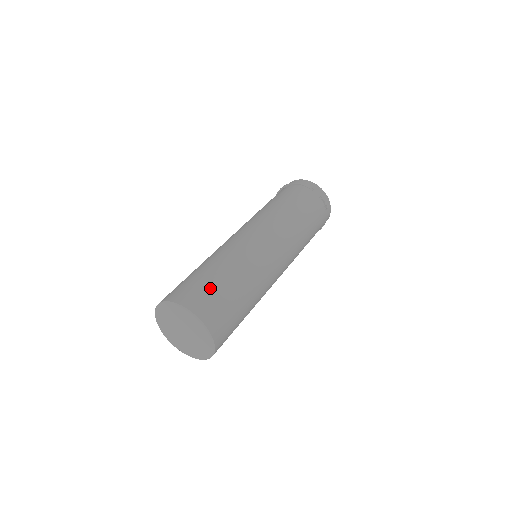
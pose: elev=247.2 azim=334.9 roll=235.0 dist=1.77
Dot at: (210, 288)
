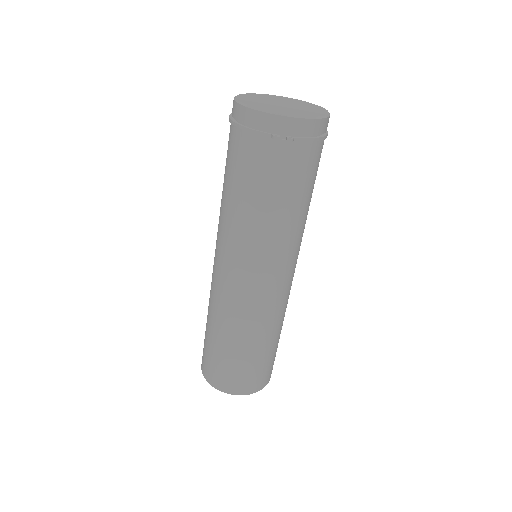
Dot at: (214, 359)
